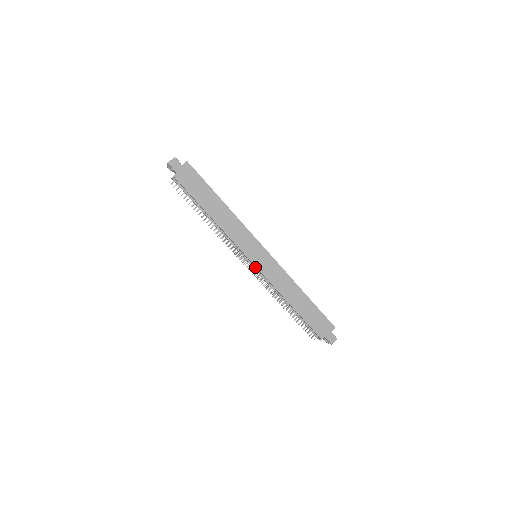
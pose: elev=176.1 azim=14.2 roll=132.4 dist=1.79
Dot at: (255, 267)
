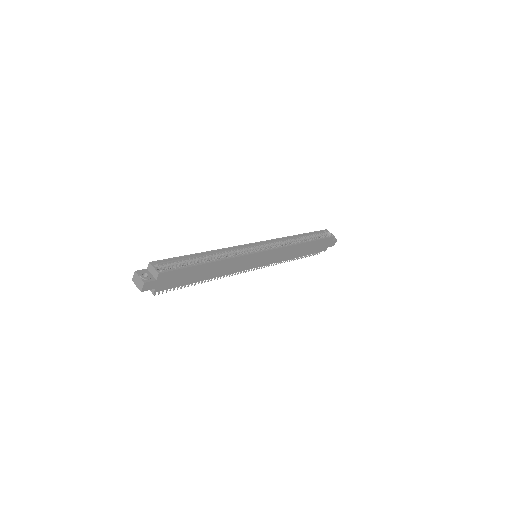
Dot at: occluded
